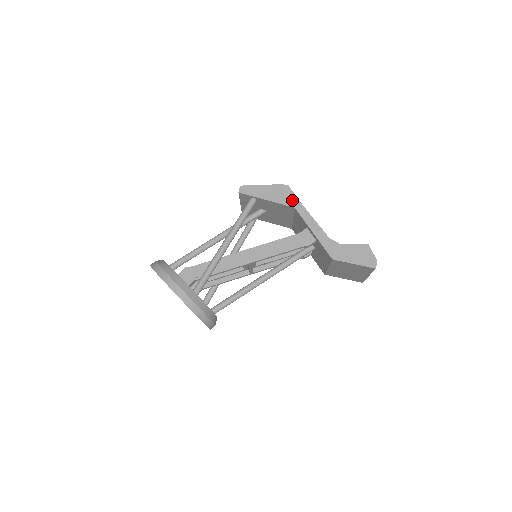
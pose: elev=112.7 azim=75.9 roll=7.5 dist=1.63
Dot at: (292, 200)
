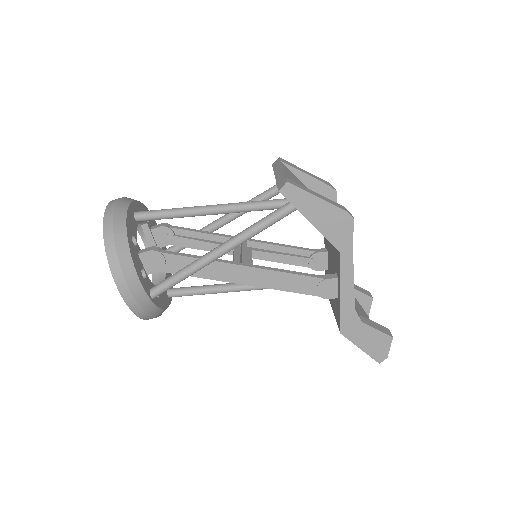
Dot at: (344, 241)
